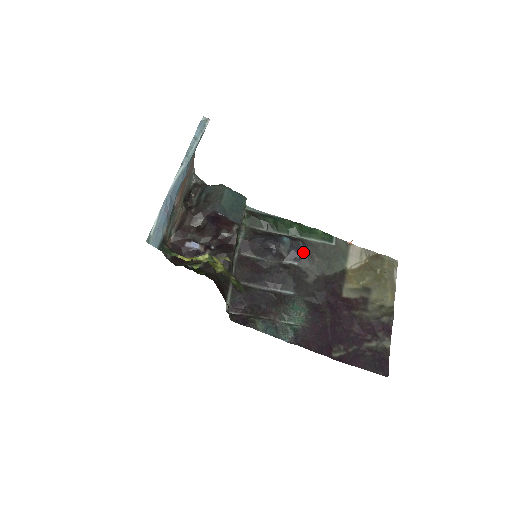
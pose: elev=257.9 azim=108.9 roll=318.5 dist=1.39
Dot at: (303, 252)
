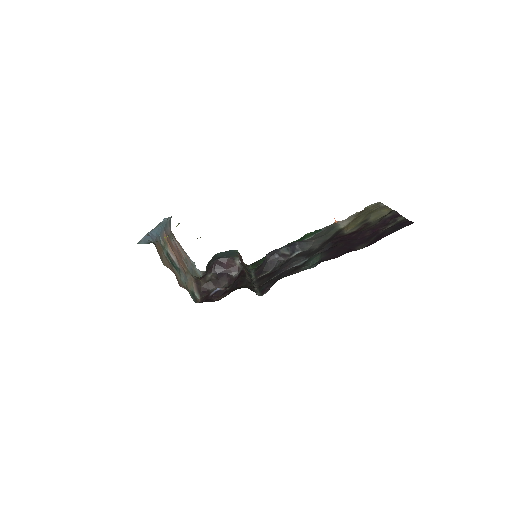
Dot at: (299, 243)
